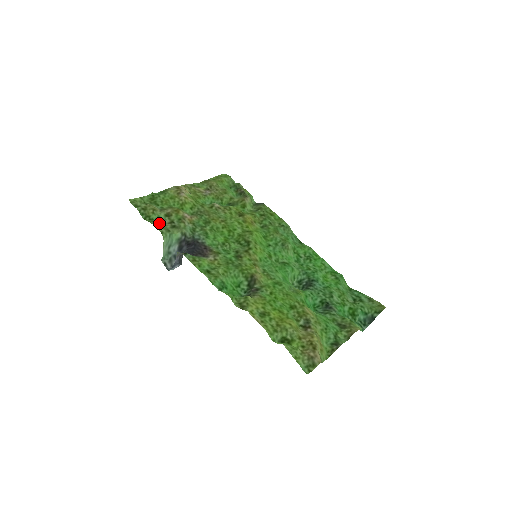
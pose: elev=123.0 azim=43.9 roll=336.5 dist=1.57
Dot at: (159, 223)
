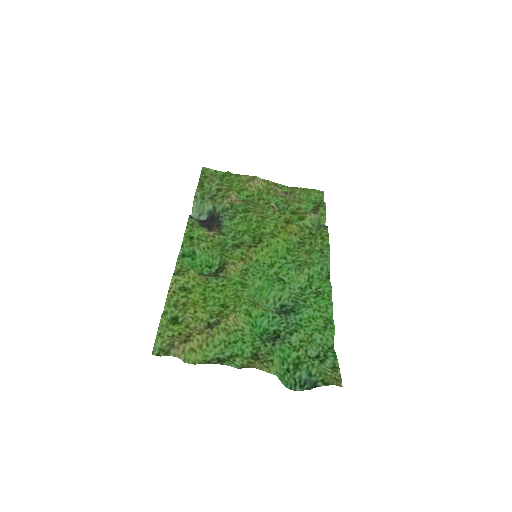
Dot at: (203, 190)
